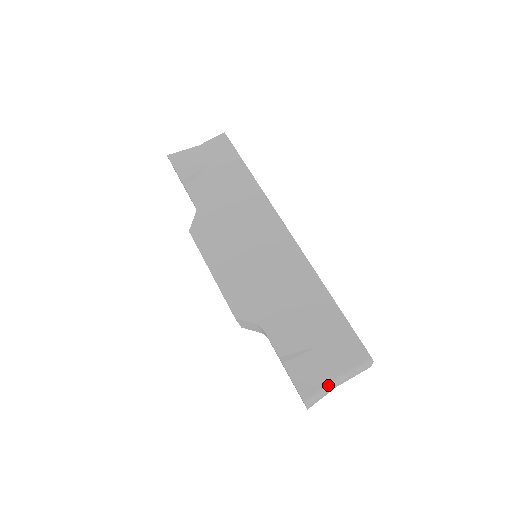
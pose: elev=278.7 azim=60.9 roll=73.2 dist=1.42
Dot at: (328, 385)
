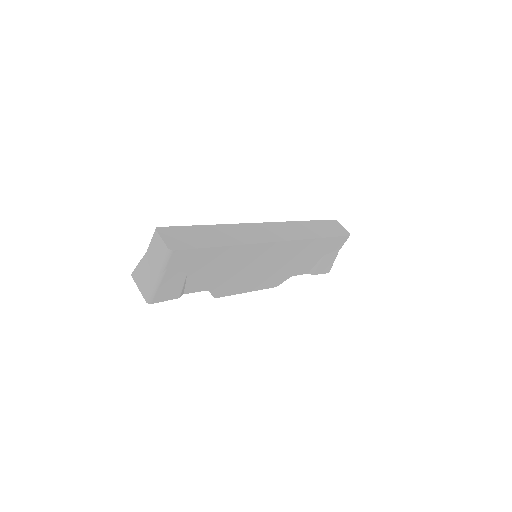
Dot at: occluded
